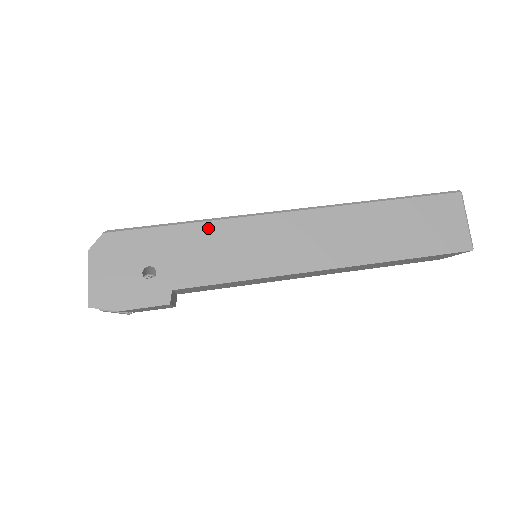
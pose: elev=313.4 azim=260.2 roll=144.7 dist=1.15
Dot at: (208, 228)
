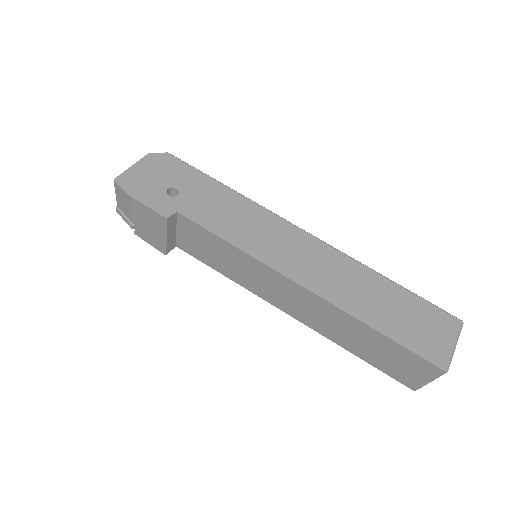
Dot at: (238, 198)
